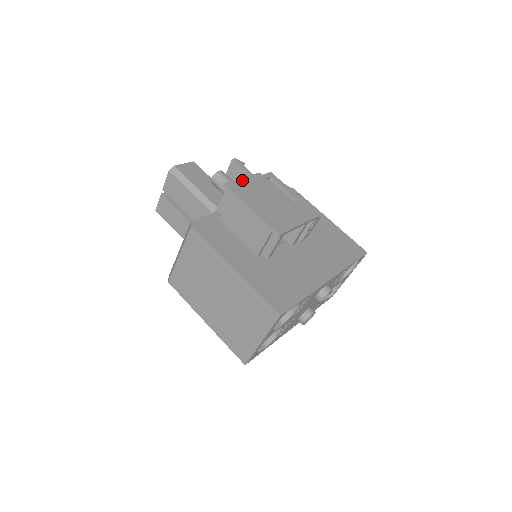
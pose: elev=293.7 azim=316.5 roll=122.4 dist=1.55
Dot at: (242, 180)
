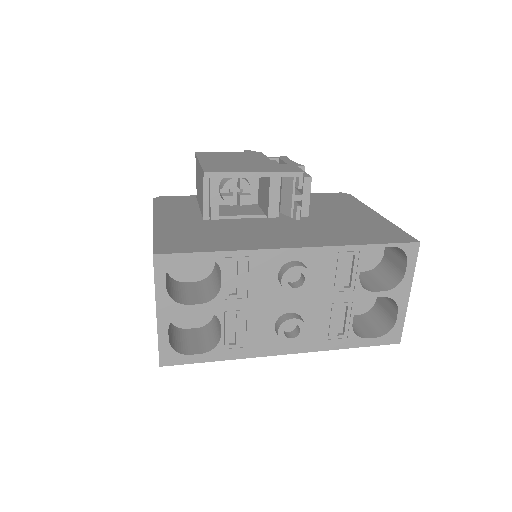
Dot at: (225, 152)
